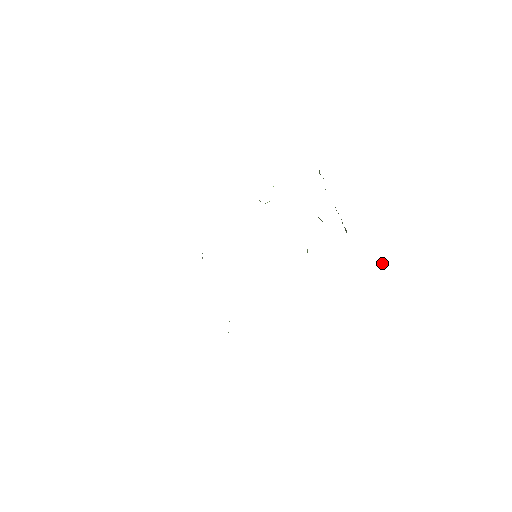
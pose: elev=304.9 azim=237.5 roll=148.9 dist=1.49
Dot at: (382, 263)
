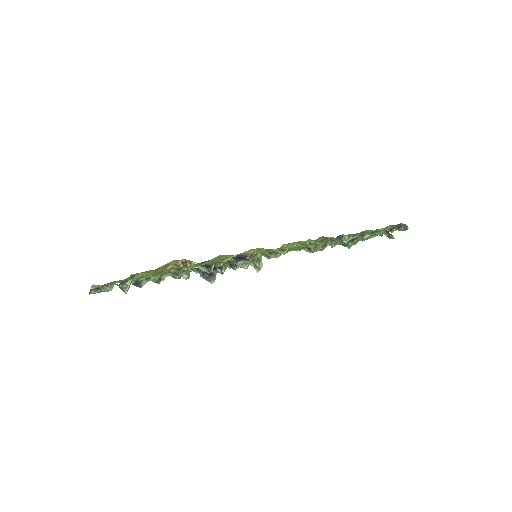
Dot at: (404, 230)
